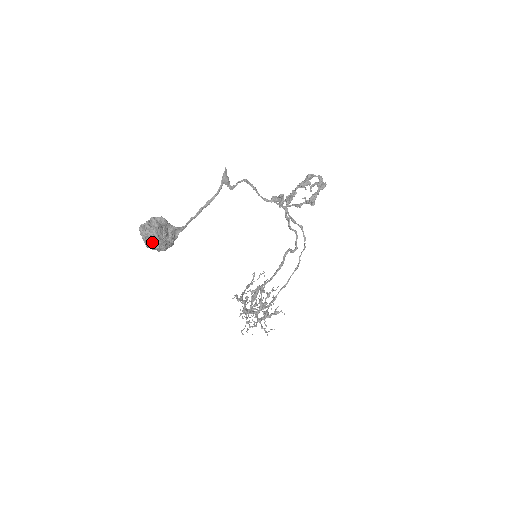
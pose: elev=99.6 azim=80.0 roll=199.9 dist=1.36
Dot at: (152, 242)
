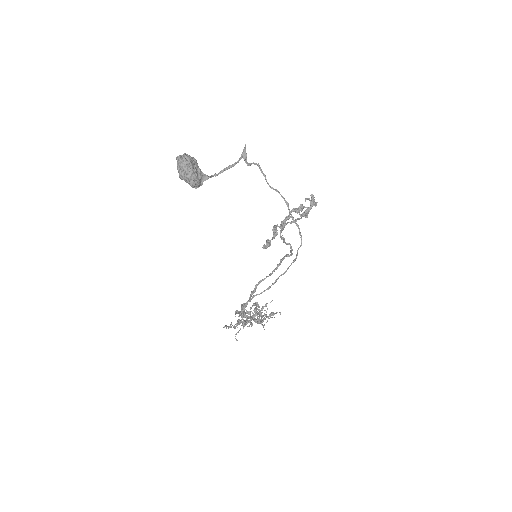
Dot at: (185, 170)
